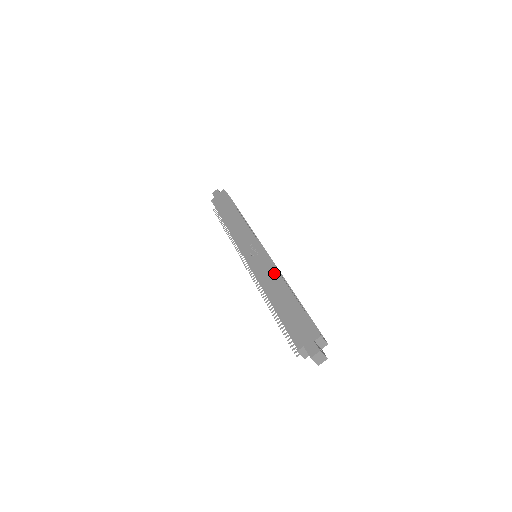
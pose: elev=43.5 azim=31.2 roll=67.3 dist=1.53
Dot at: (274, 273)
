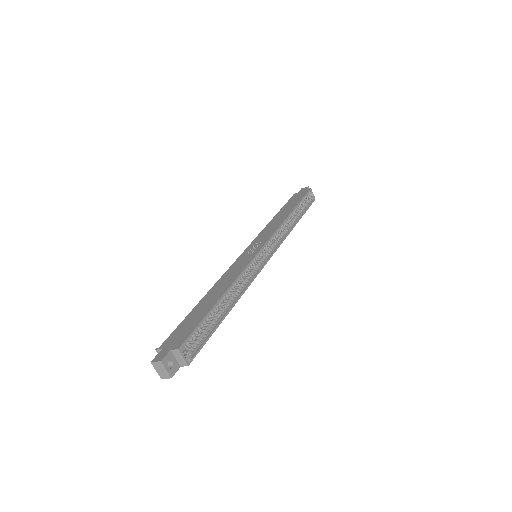
Dot at: (236, 274)
